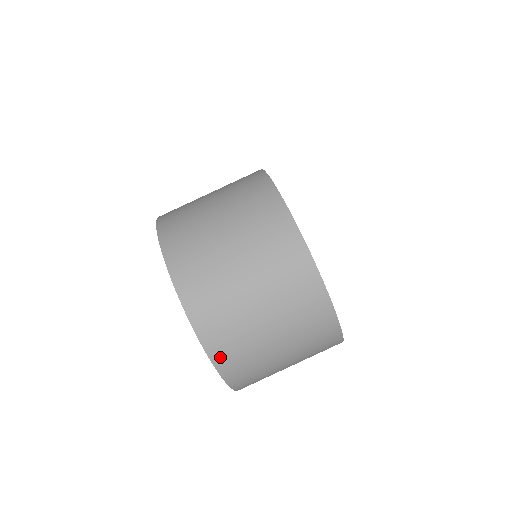
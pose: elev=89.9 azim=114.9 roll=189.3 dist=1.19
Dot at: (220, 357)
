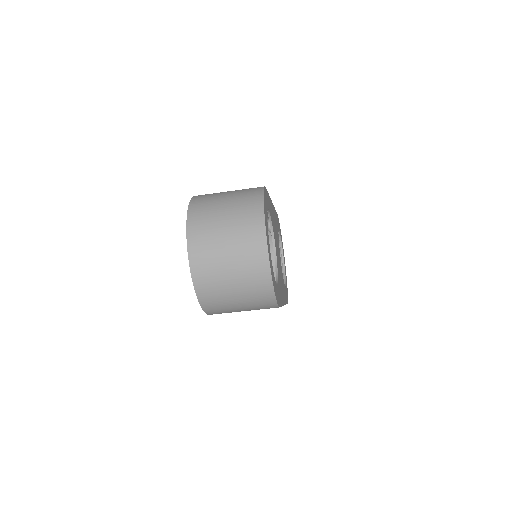
Dot at: (196, 271)
